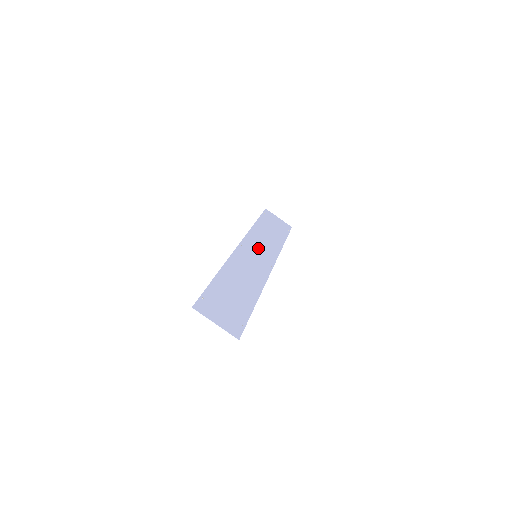
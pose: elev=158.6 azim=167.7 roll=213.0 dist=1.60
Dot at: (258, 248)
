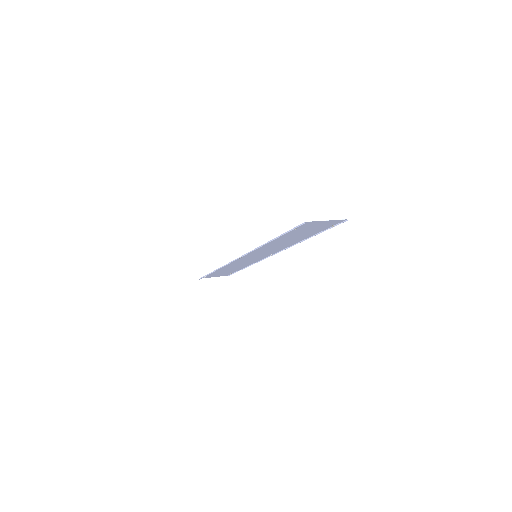
Dot at: occluded
